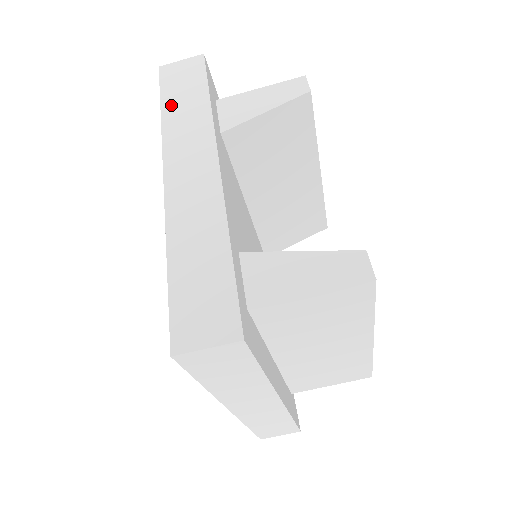
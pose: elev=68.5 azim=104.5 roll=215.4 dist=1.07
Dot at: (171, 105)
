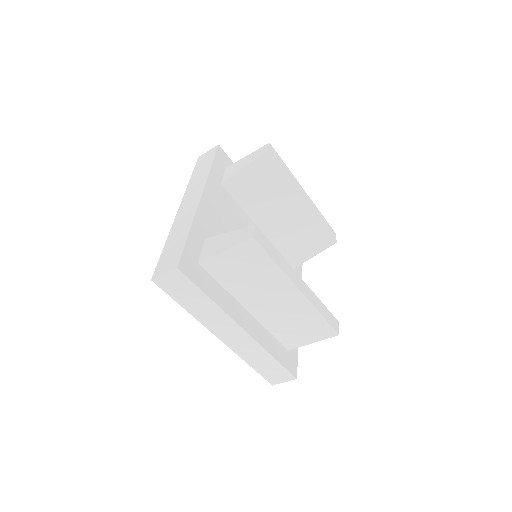
Dot at: (195, 174)
